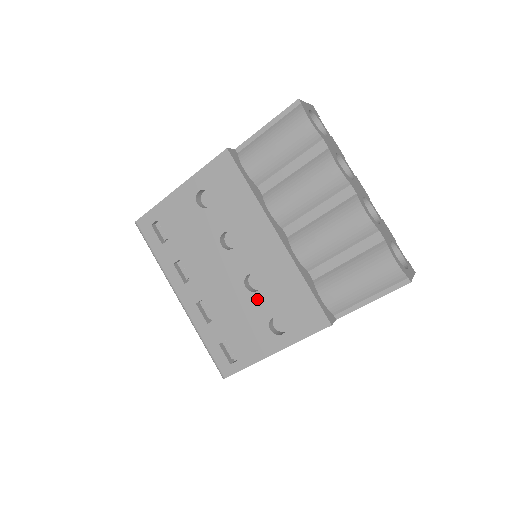
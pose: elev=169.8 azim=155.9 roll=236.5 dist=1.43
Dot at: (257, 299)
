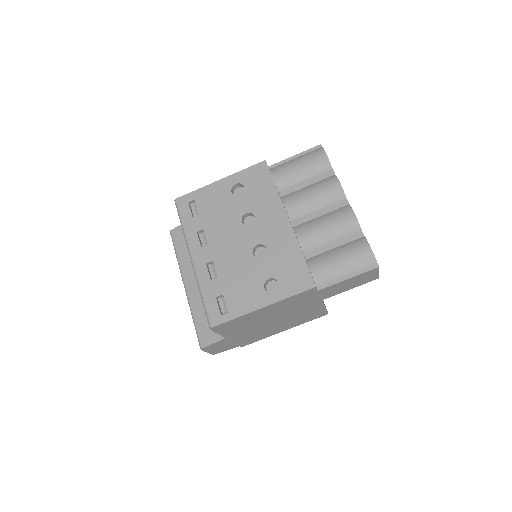
Dot at: (260, 263)
